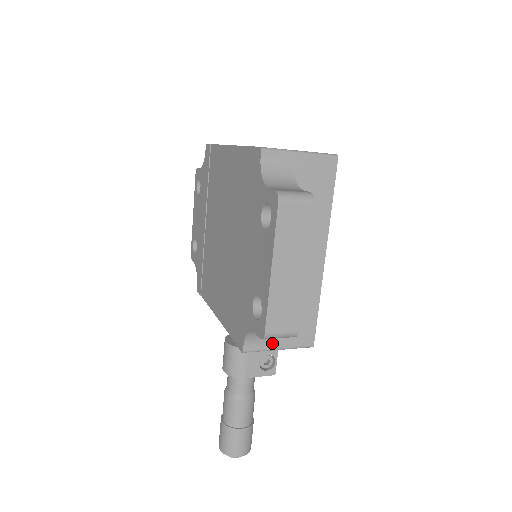
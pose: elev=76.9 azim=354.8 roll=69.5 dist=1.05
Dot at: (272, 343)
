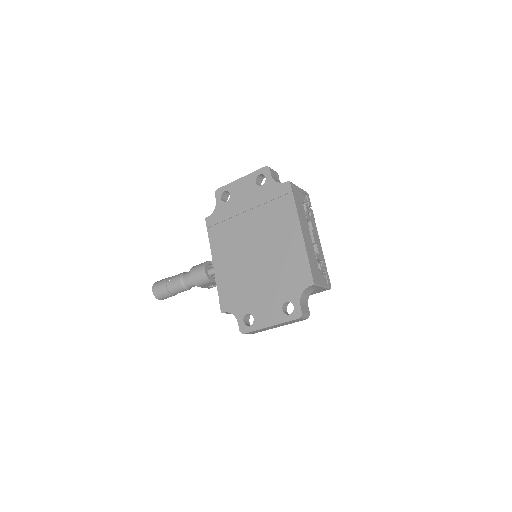
Dot at: occluded
